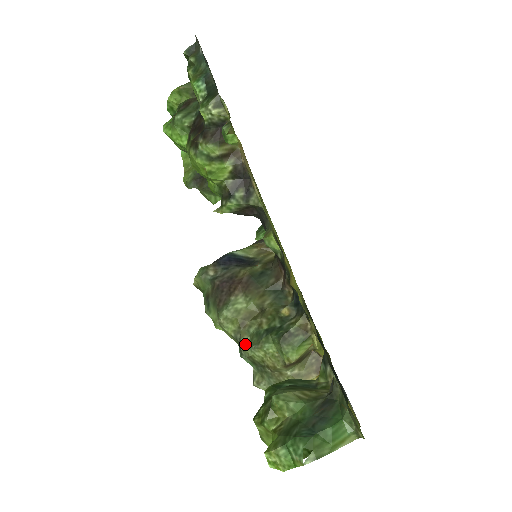
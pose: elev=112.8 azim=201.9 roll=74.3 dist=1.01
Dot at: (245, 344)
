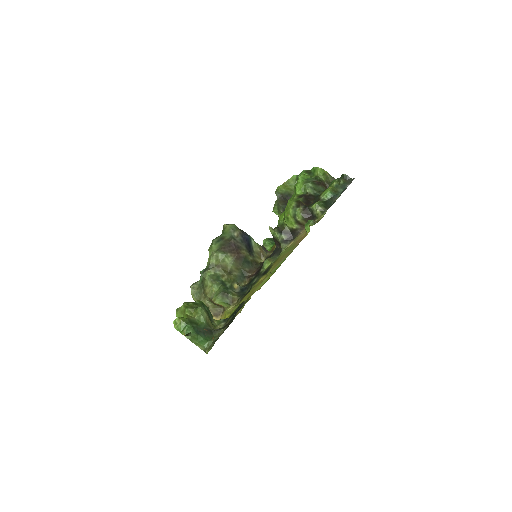
Dot at: (210, 273)
